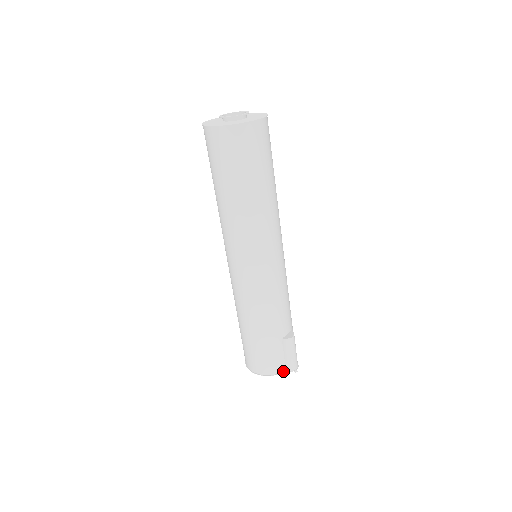
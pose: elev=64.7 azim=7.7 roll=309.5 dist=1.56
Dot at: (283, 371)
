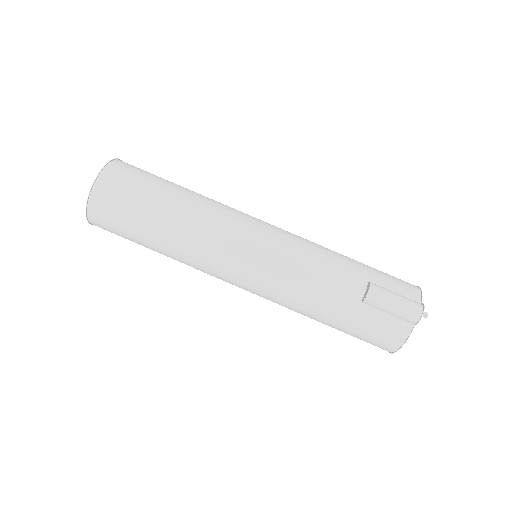
Dot at: (411, 328)
